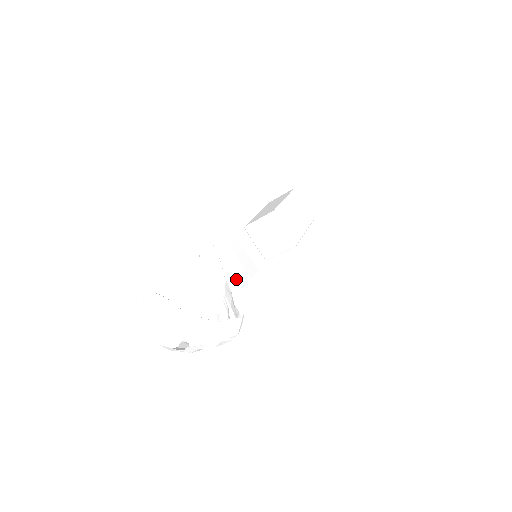
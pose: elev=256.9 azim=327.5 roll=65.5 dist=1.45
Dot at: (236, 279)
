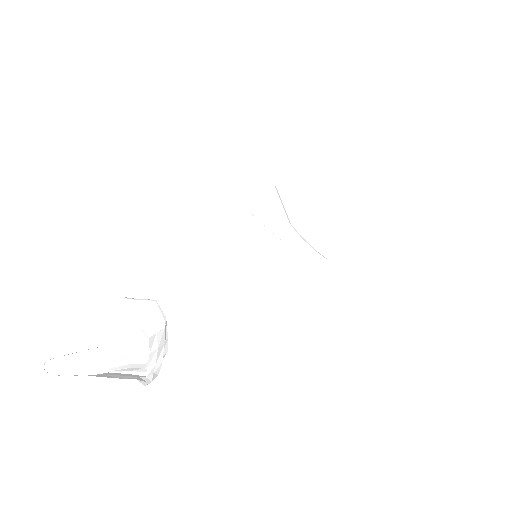
Dot at: (227, 266)
